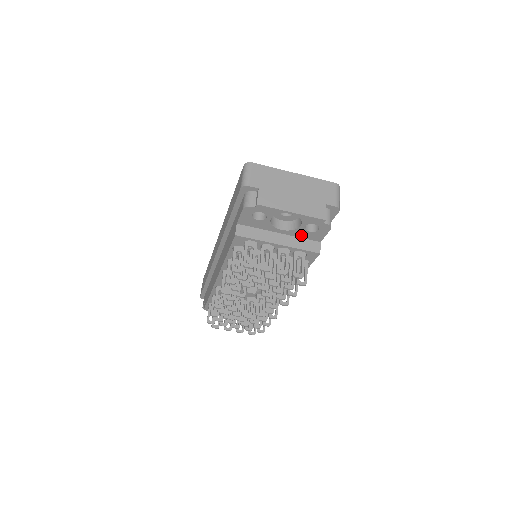
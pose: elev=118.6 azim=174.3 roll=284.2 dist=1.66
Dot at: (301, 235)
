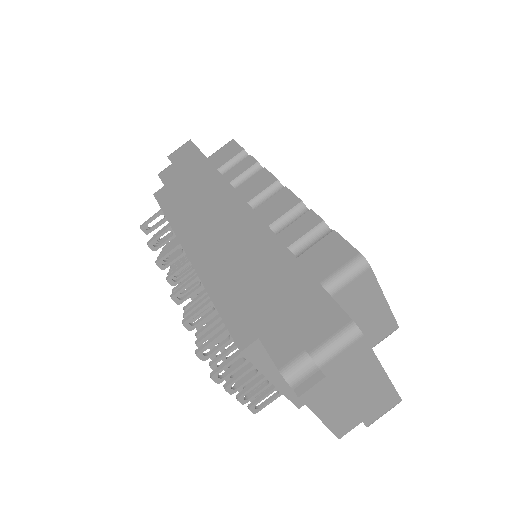
Dot at: occluded
